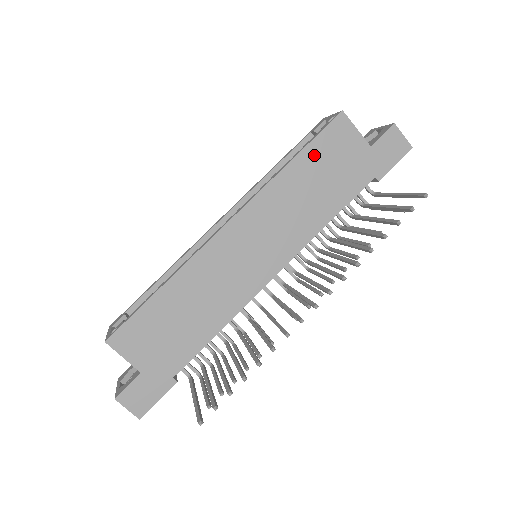
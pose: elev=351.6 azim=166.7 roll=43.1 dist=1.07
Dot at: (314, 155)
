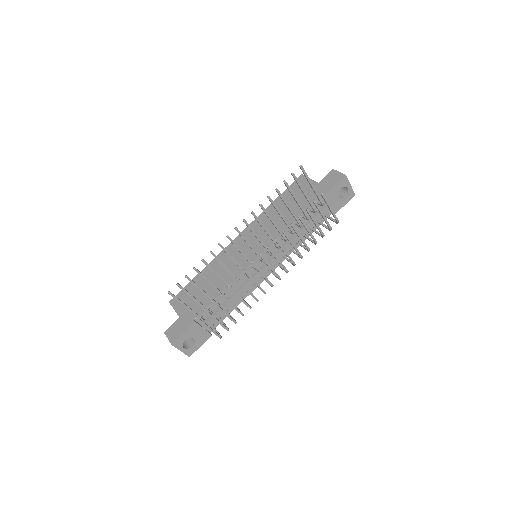
Dot at: (285, 196)
